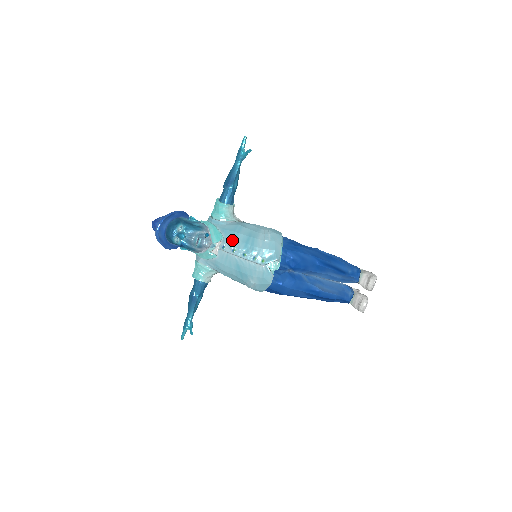
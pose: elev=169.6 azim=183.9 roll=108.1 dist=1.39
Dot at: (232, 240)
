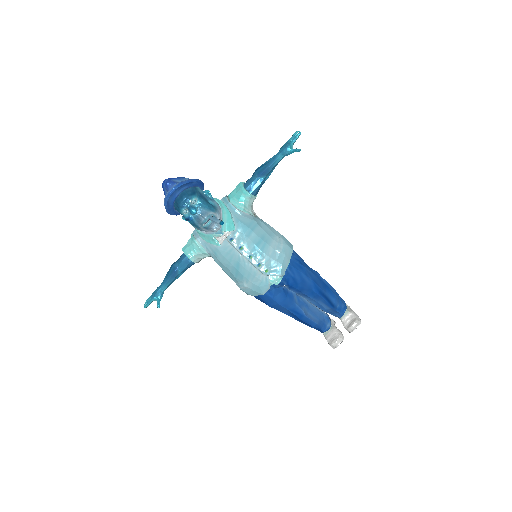
Dot at: (243, 236)
